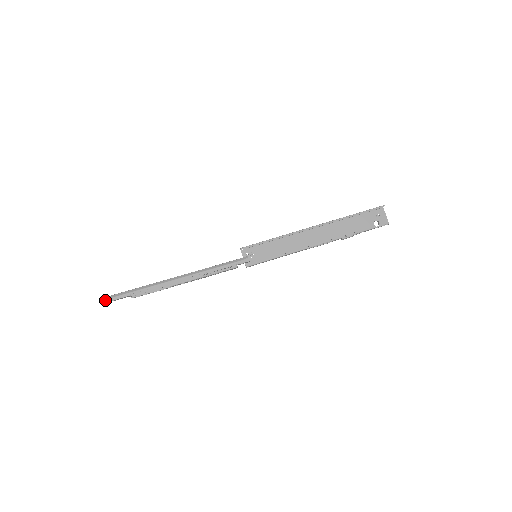
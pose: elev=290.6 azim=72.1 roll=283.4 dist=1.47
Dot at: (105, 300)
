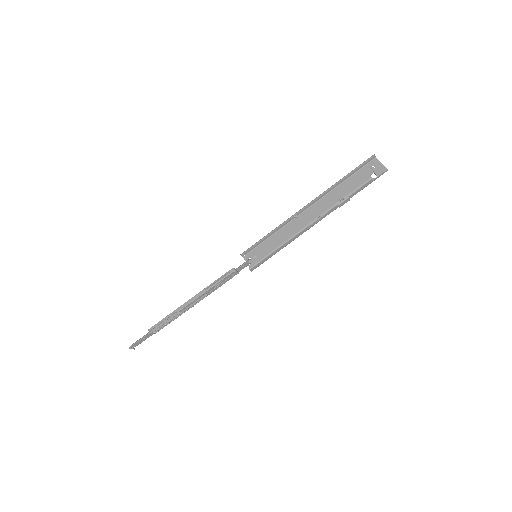
Dot at: occluded
